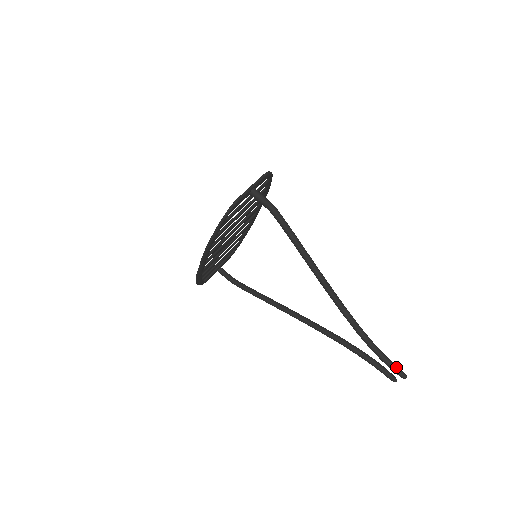
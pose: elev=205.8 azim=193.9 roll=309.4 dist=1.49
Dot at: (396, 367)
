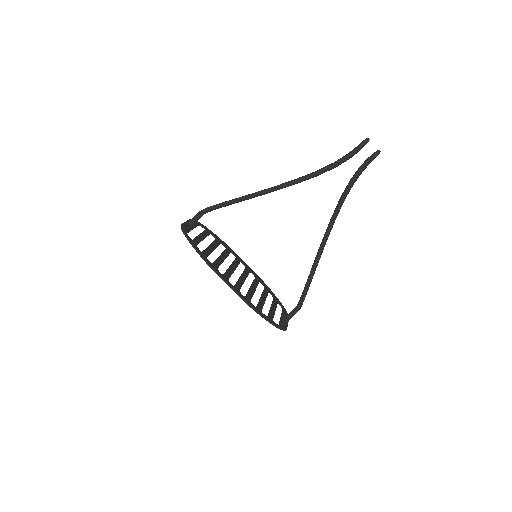
Dot at: (357, 146)
